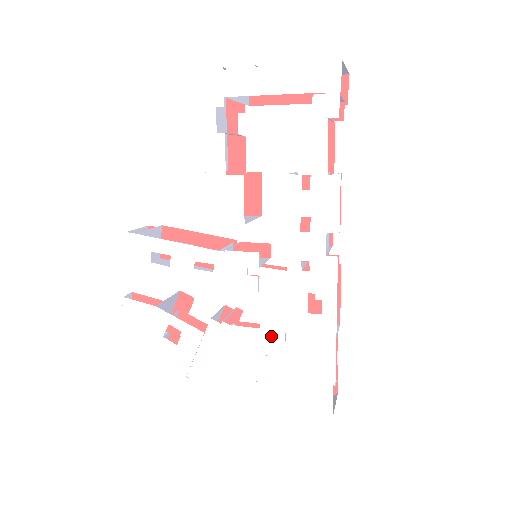
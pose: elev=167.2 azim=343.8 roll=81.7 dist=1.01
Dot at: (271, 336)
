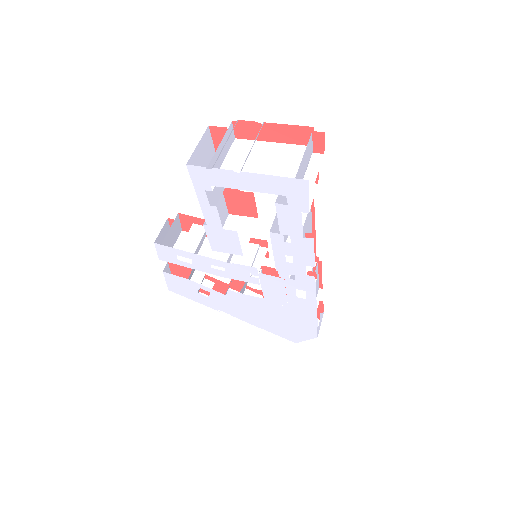
Dot at: (272, 303)
